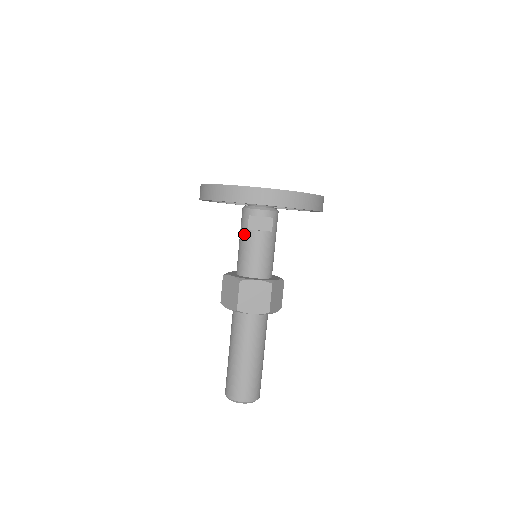
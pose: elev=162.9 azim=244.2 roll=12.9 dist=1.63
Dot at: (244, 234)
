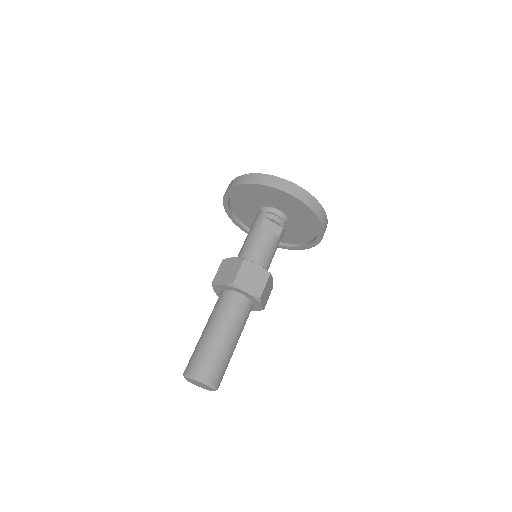
Dot at: (255, 230)
